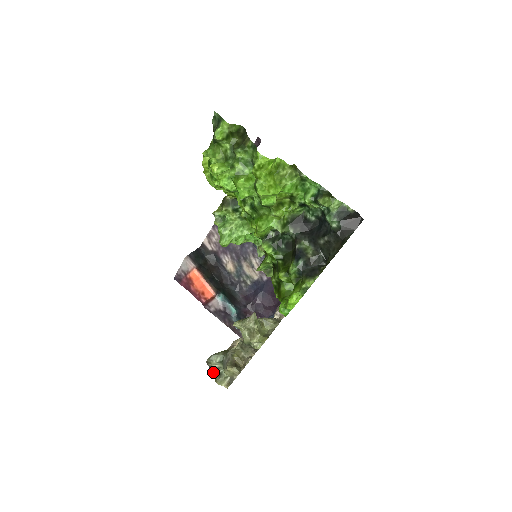
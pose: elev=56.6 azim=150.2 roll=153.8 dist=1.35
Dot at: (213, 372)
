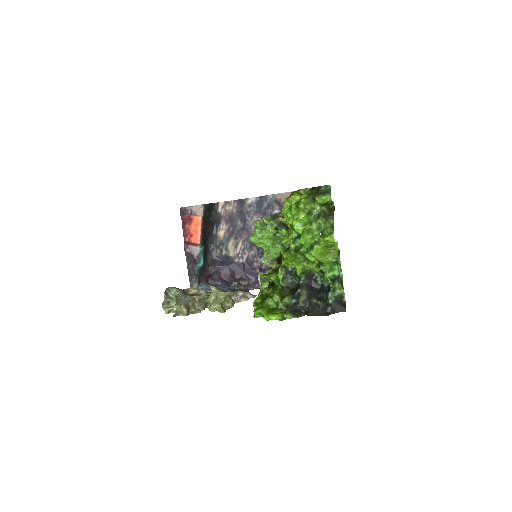
Dot at: (165, 297)
